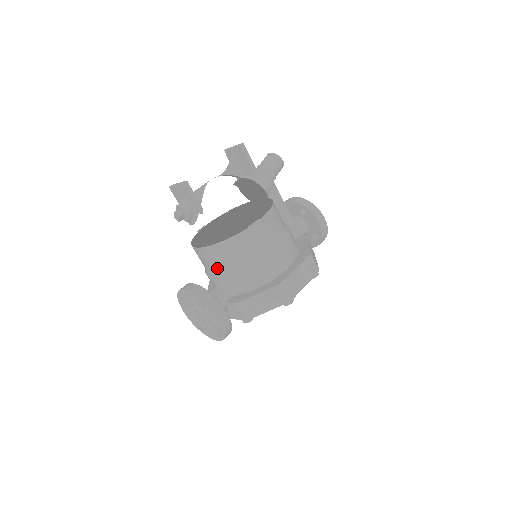
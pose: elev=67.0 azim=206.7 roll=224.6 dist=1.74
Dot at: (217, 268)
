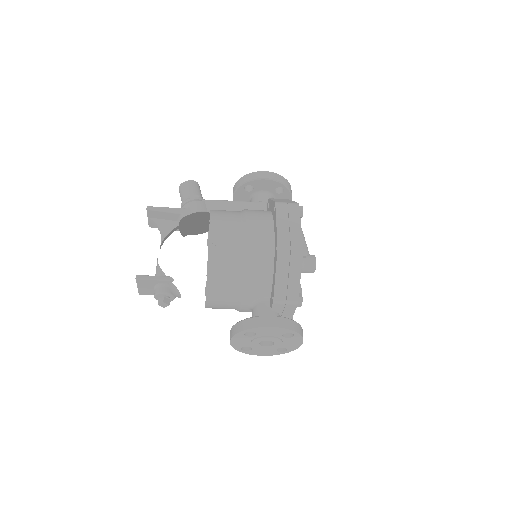
Dot at: (233, 298)
